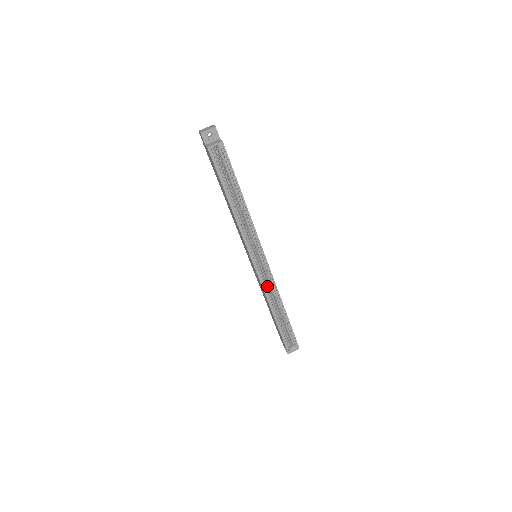
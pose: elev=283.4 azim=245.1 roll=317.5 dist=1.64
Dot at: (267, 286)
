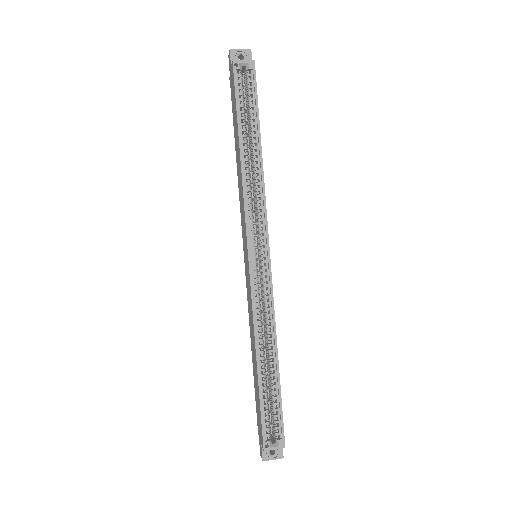
Dot at: (260, 306)
